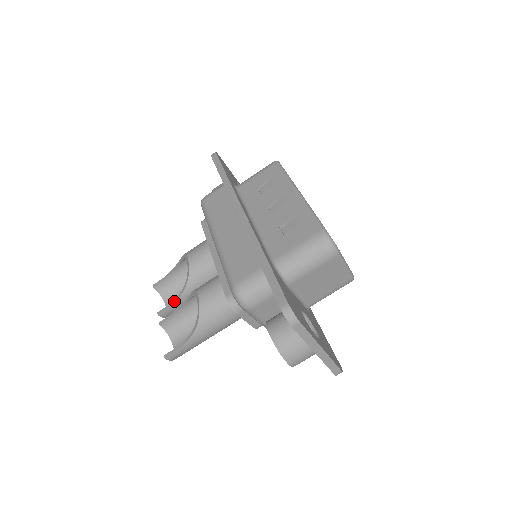
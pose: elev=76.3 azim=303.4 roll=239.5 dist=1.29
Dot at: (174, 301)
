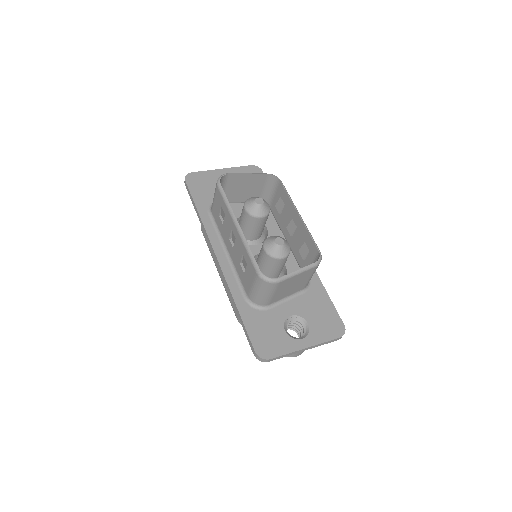
Dot at: occluded
